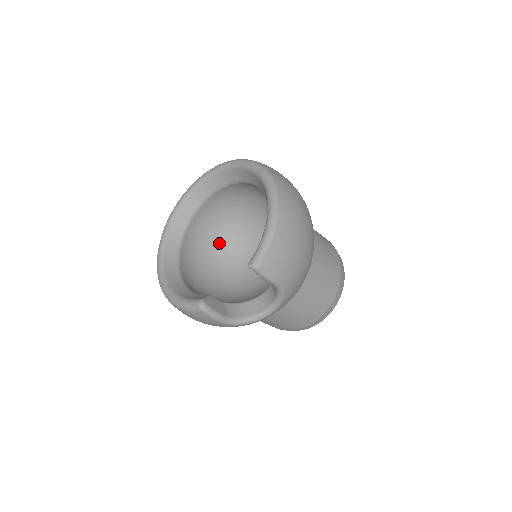
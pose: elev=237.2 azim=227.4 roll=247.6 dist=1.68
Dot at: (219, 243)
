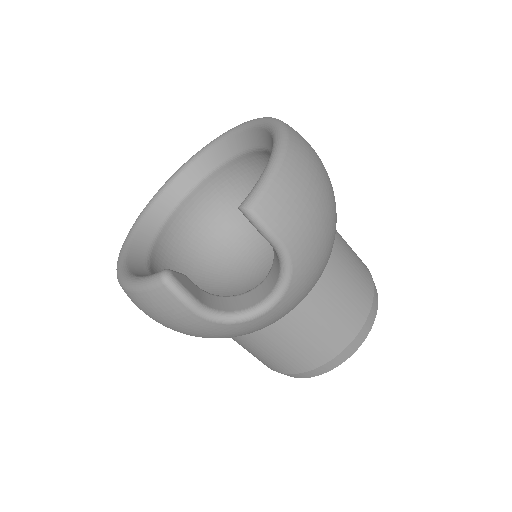
Dot at: (209, 248)
